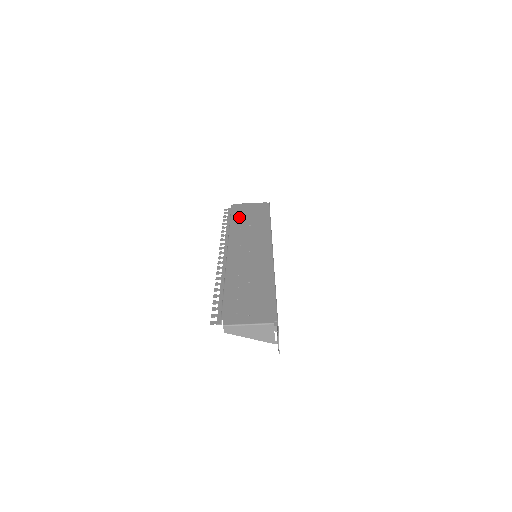
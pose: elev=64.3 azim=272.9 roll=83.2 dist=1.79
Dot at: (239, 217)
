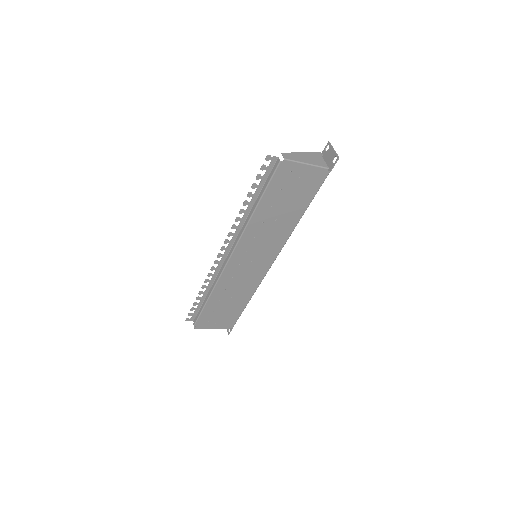
Dot at: (273, 198)
